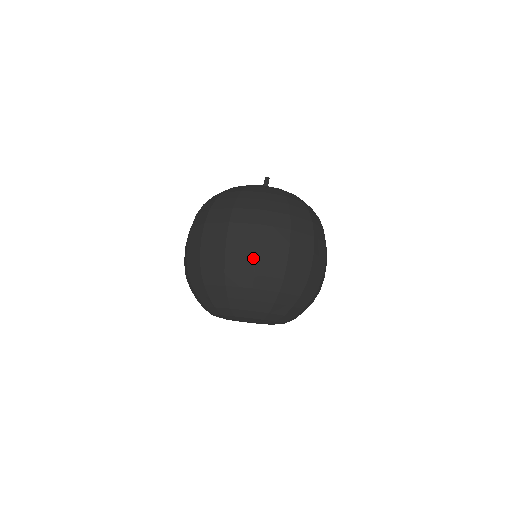
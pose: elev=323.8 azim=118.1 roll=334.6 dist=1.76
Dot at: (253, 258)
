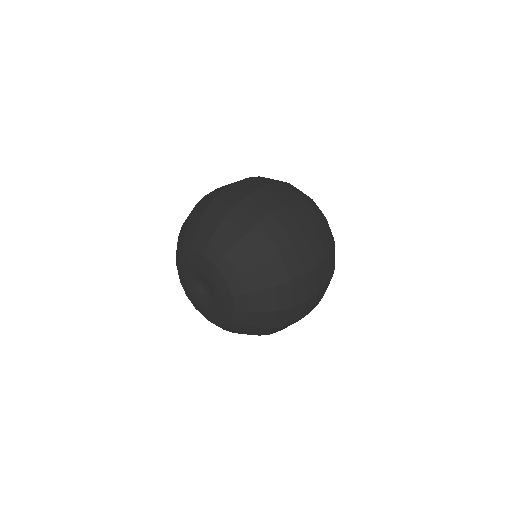
Dot at: (222, 190)
